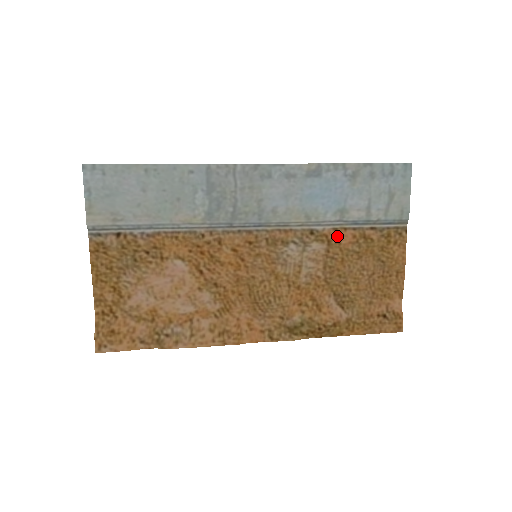
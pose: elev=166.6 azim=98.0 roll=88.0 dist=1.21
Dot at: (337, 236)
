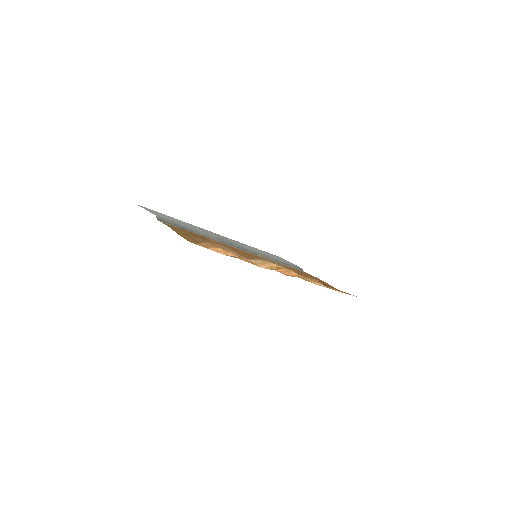
Dot at: occluded
